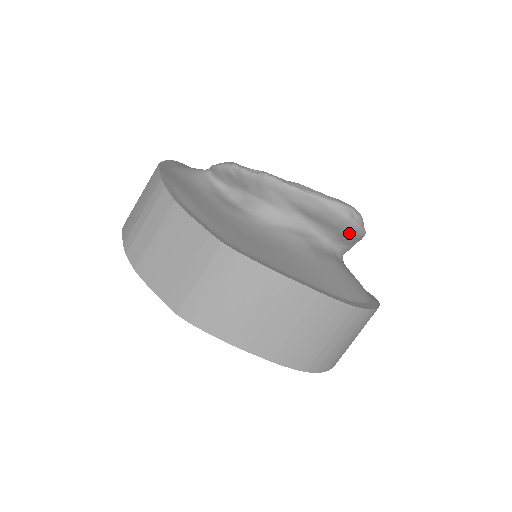
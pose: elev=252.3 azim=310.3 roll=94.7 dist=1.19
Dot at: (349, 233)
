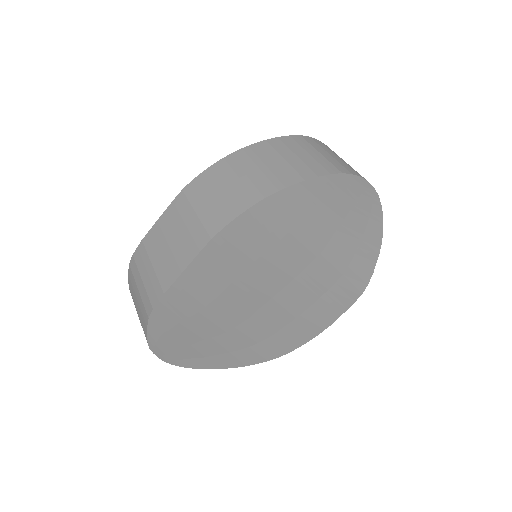
Dot at: occluded
